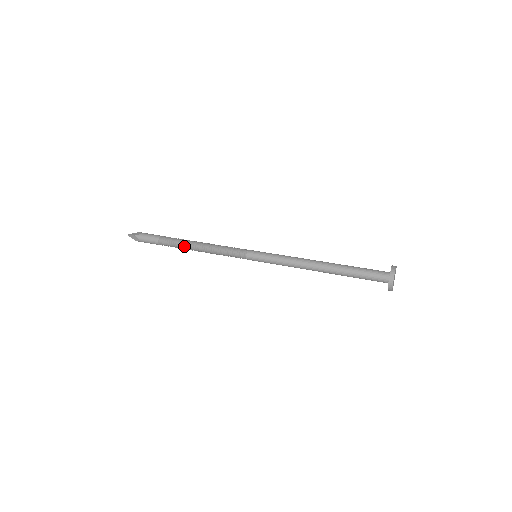
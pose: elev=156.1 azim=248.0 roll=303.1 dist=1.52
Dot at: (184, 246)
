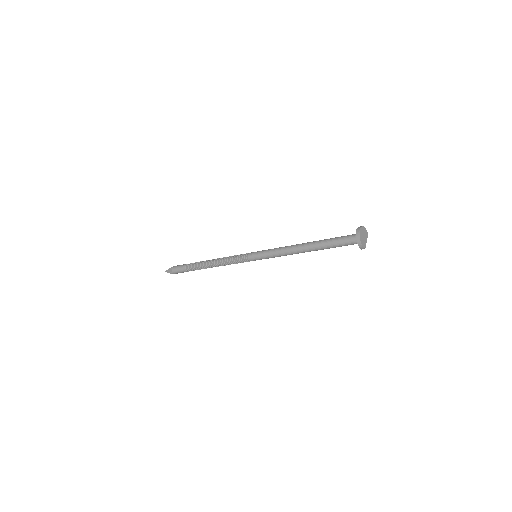
Dot at: (203, 264)
